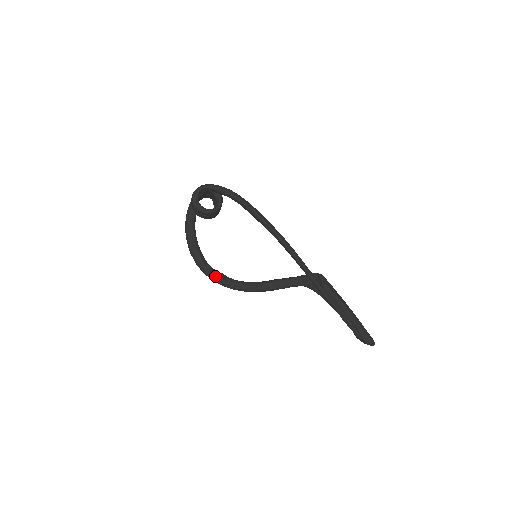
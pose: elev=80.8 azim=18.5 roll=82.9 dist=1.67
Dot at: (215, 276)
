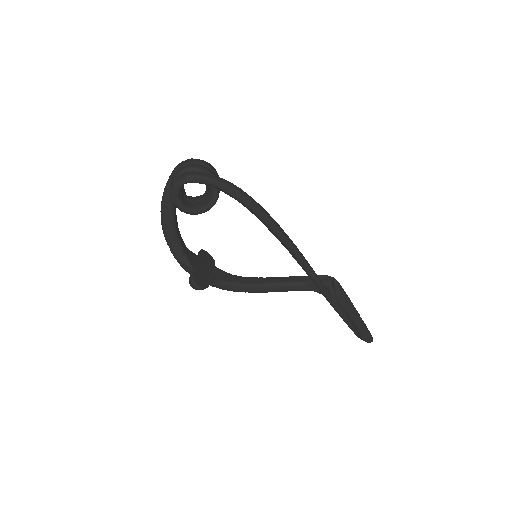
Dot at: (194, 288)
